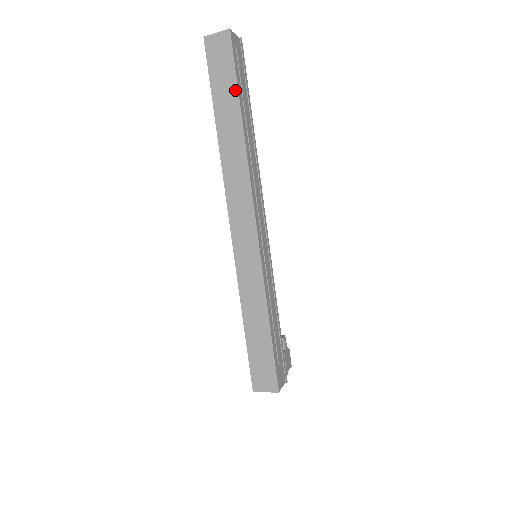
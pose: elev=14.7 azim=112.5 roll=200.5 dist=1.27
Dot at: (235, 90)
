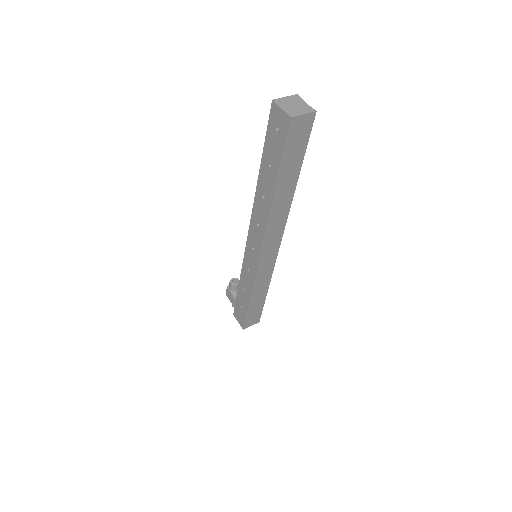
Dot at: (300, 163)
